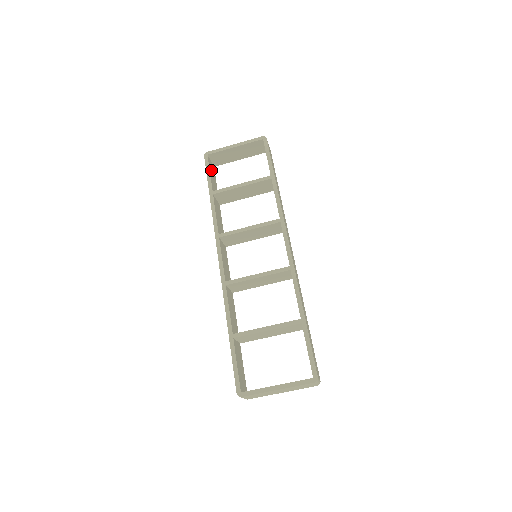
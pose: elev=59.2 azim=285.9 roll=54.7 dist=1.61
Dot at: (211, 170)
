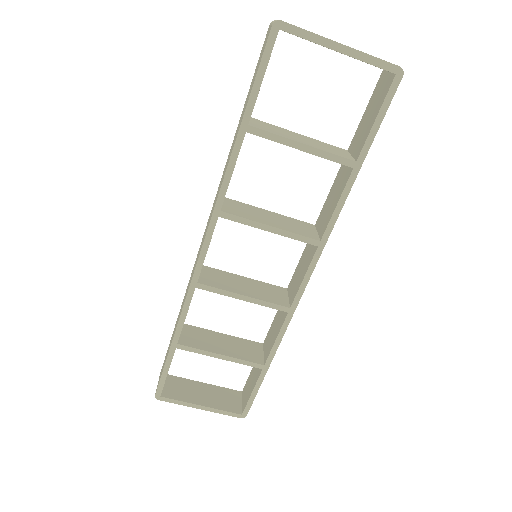
Dot at: occluded
